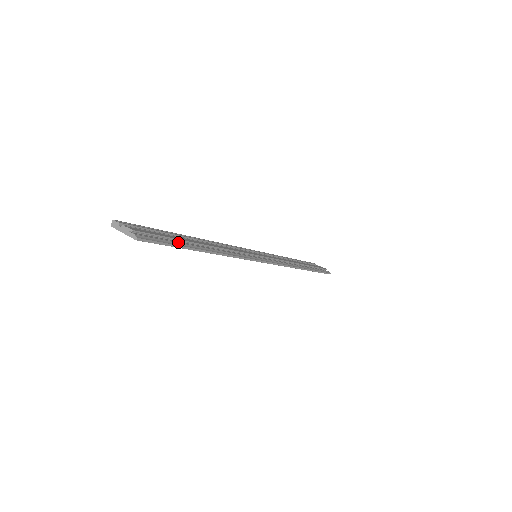
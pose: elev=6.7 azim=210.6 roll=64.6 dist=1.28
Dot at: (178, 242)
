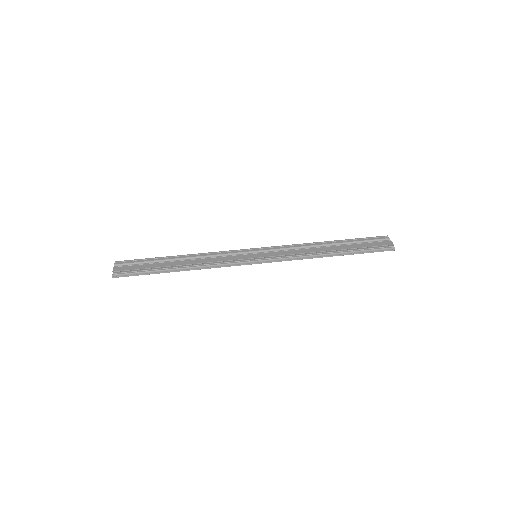
Dot at: (150, 270)
